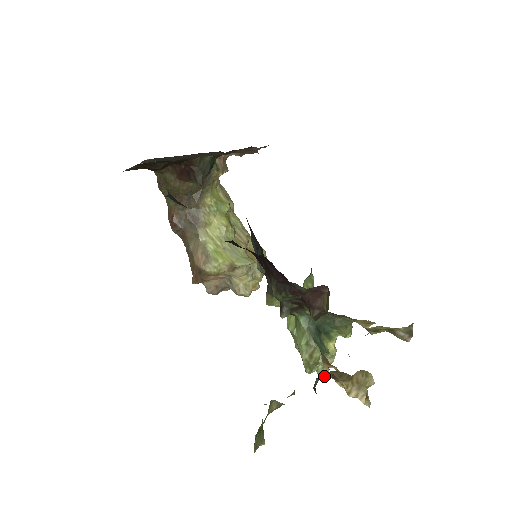
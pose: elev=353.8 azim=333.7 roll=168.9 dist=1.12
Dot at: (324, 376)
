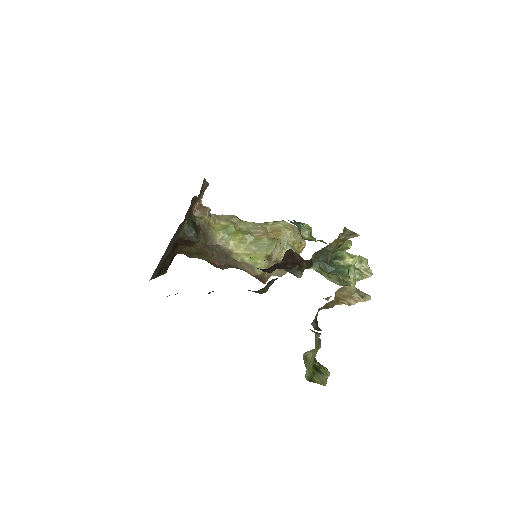
Dot at: (370, 276)
